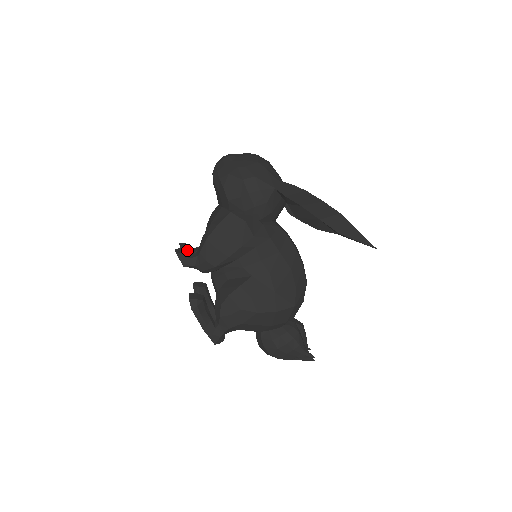
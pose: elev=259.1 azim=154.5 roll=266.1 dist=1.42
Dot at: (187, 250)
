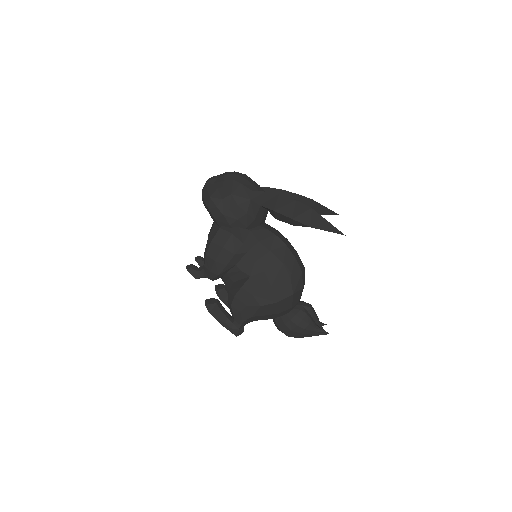
Dot at: (201, 262)
